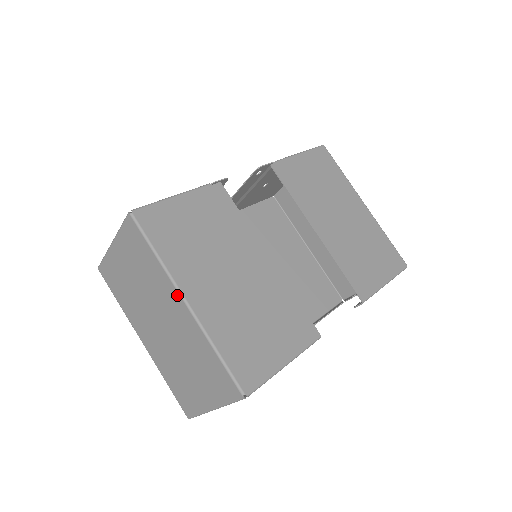
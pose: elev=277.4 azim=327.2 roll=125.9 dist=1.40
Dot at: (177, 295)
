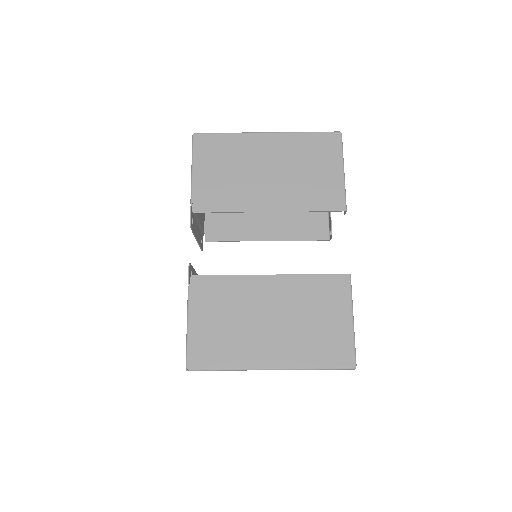
Dot at: occluded
